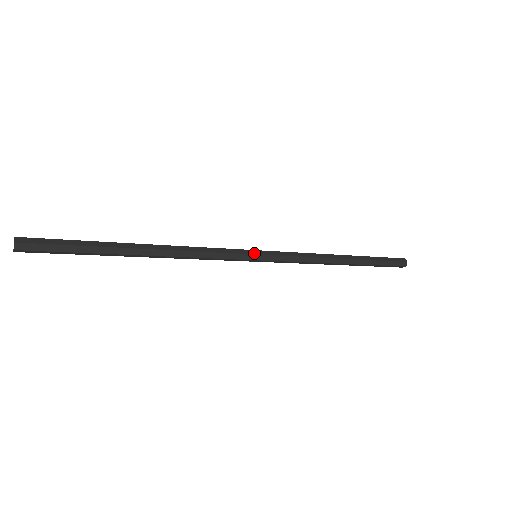
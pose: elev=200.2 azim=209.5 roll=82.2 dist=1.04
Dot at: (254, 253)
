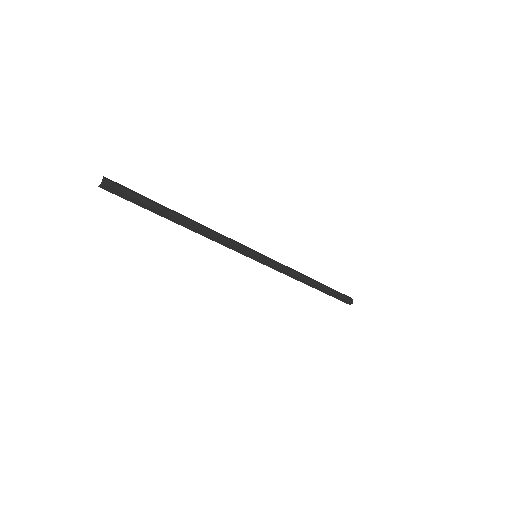
Dot at: (256, 251)
